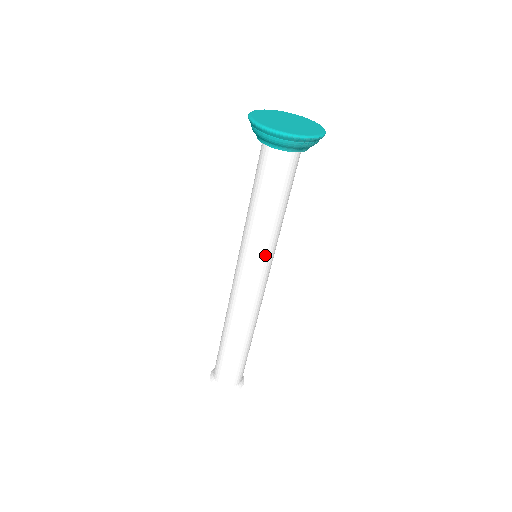
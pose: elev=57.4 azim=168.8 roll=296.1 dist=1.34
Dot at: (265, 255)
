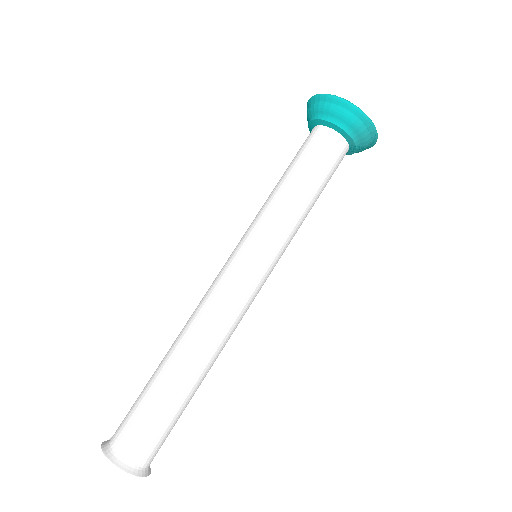
Dot at: (279, 249)
